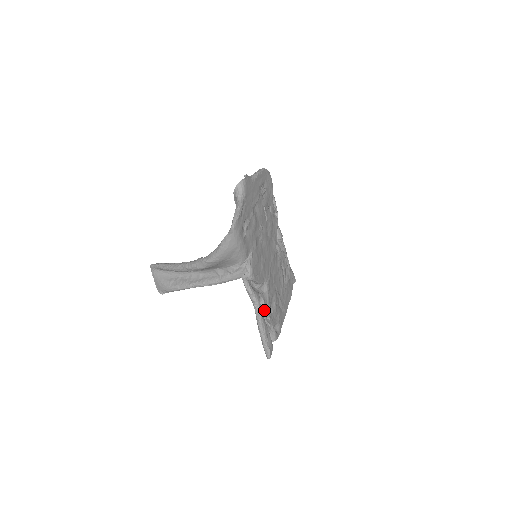
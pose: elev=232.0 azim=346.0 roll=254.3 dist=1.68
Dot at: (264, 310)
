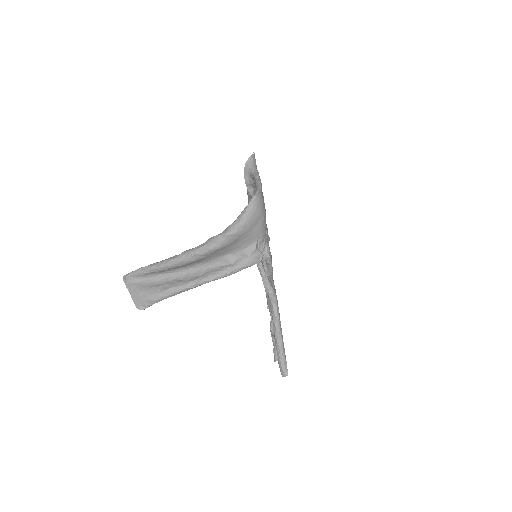
Dot at: occluded
